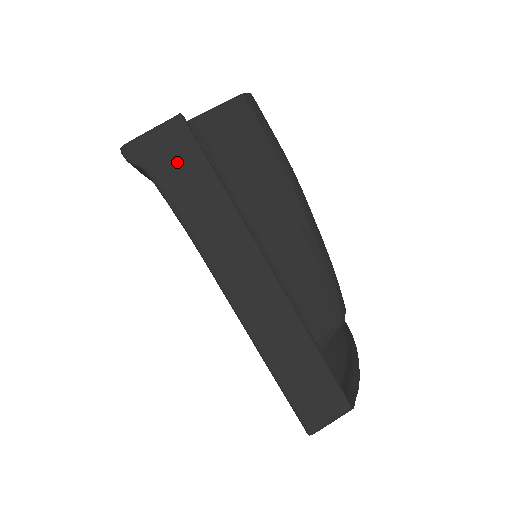
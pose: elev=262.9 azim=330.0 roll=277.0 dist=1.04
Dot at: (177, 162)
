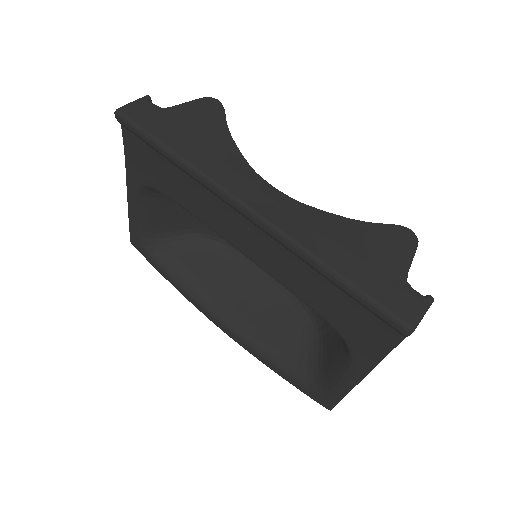
Dot at: occluded
